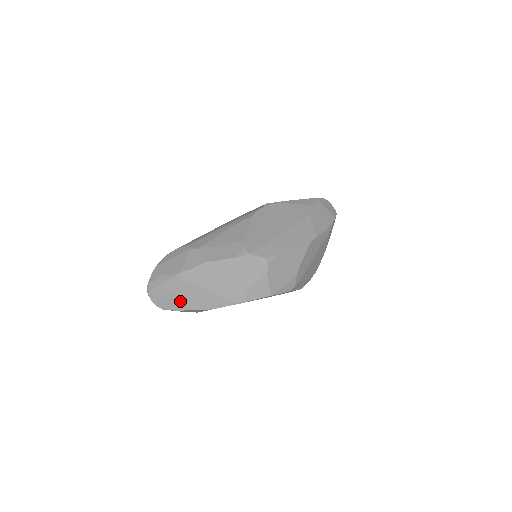
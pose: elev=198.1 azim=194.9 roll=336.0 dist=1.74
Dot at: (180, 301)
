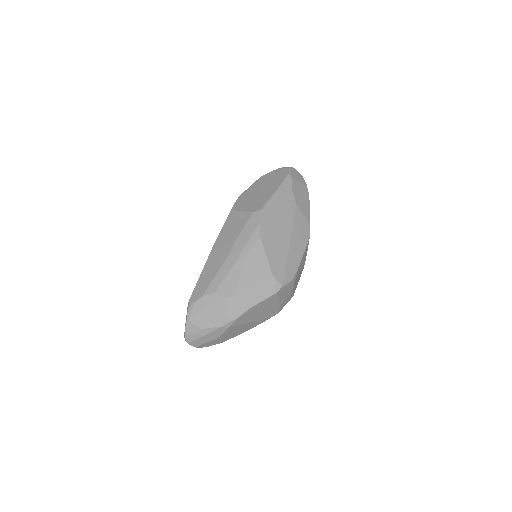
Dot at: (224, 338)
